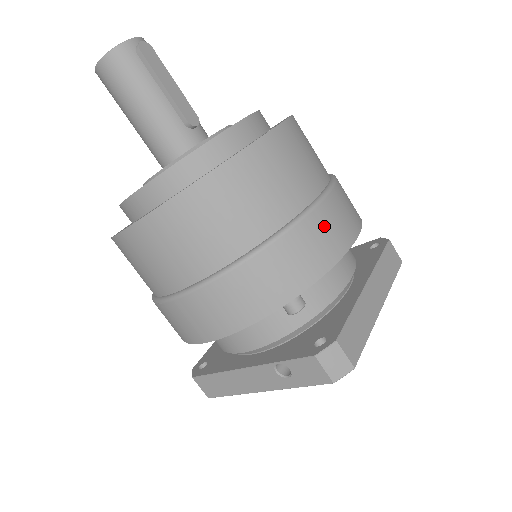
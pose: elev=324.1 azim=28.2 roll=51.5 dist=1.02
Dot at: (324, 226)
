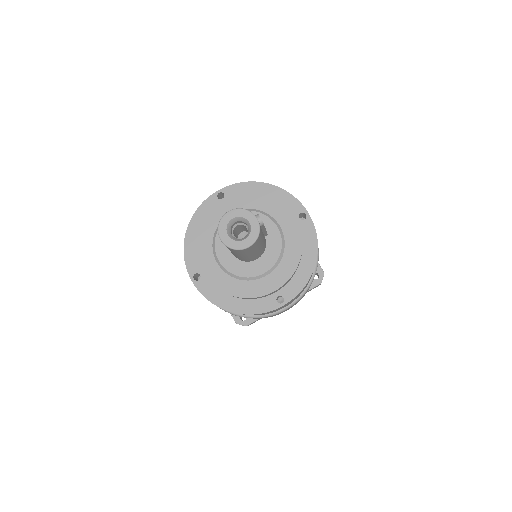
Dot at: occluded
